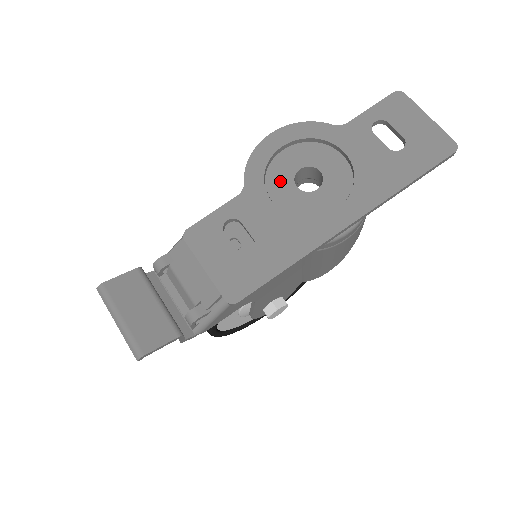
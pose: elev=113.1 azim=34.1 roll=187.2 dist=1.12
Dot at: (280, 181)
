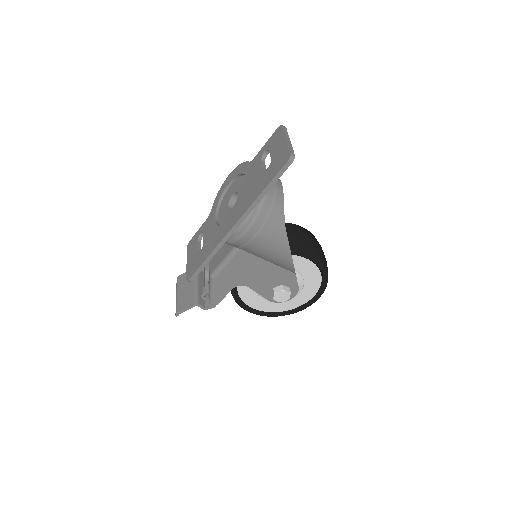
Dot at: (224, 205)
